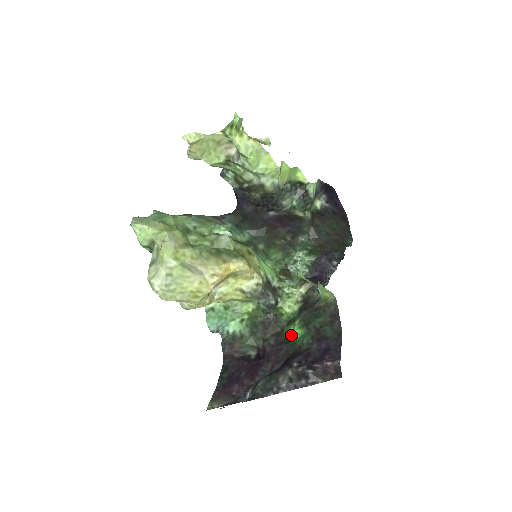
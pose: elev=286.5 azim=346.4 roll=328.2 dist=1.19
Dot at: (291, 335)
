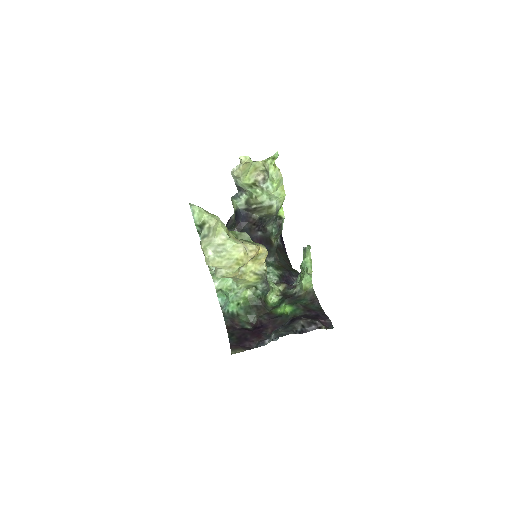
Dot at: (281, 313)
